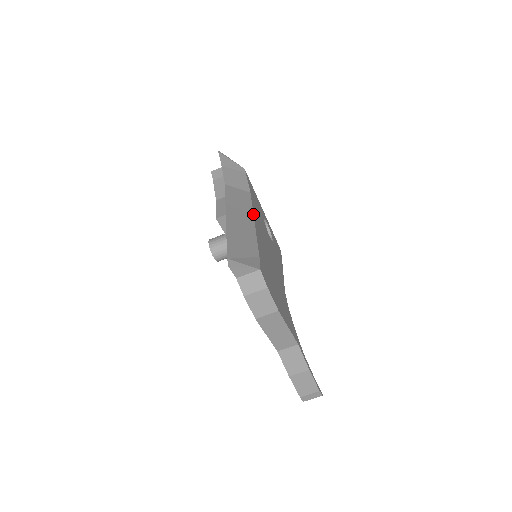
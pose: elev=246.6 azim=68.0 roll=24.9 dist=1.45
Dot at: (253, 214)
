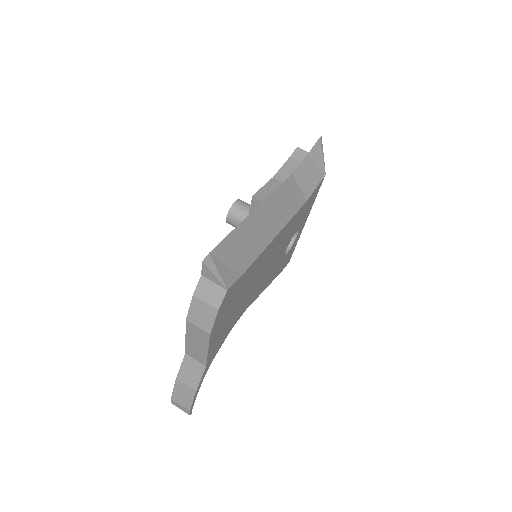
Dot at: (285, 226)
